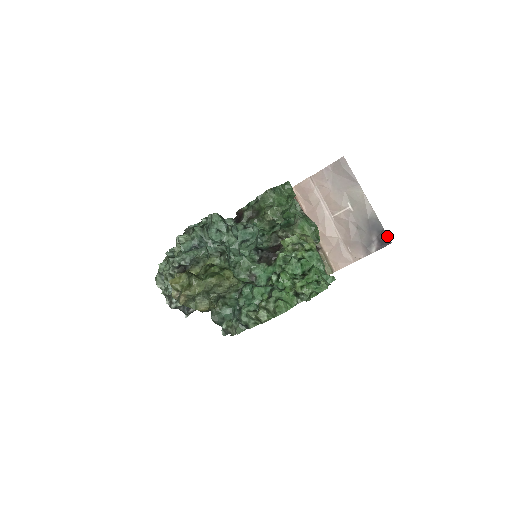
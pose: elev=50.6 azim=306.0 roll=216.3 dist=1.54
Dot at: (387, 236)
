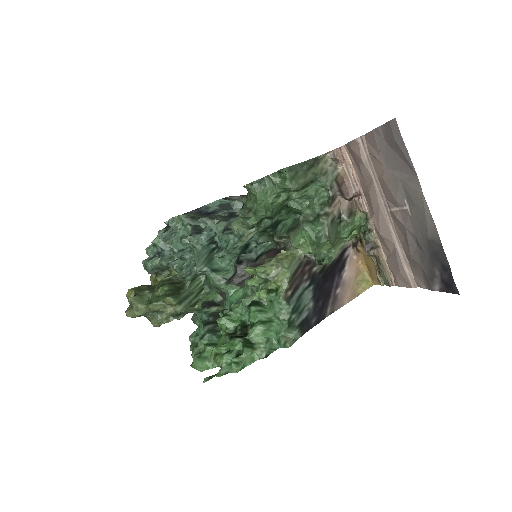
Dot at: (453, 280)
